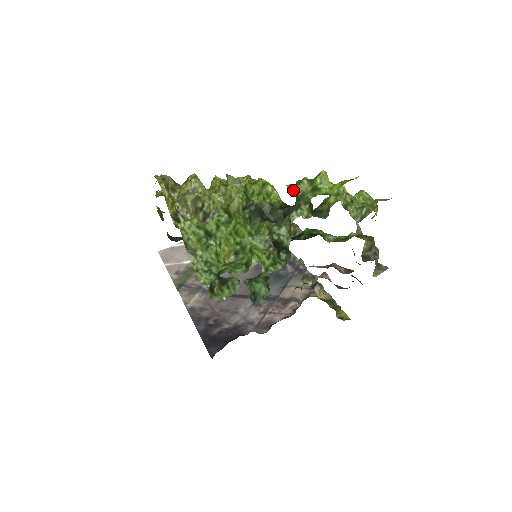
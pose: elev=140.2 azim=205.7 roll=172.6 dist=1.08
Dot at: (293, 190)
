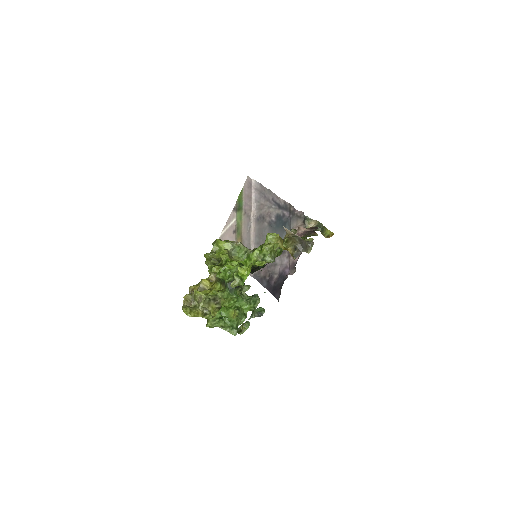
Dot at: occluded
